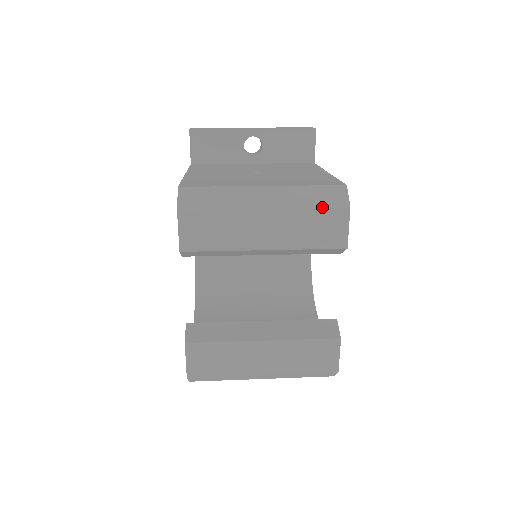
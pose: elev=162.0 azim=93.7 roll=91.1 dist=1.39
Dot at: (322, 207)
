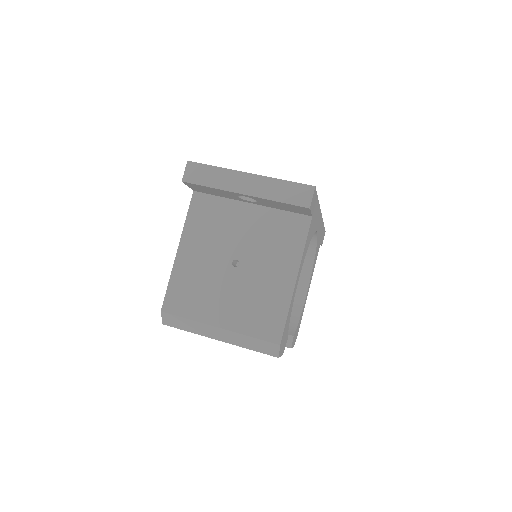
Dot at: occluded
